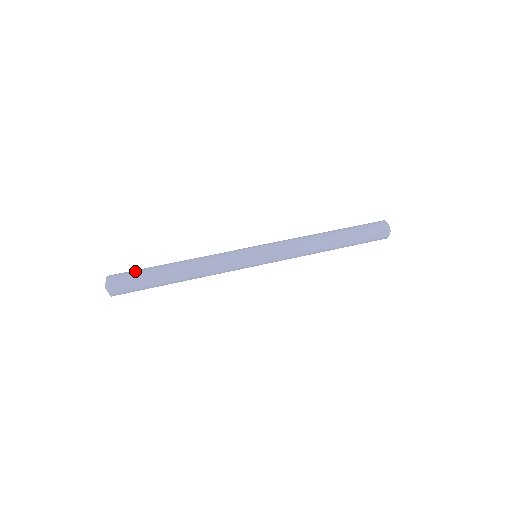
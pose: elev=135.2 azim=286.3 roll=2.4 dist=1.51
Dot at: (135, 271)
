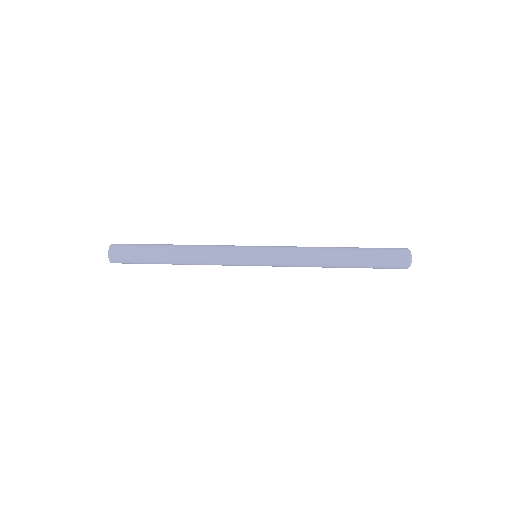
Dot at: occluded
